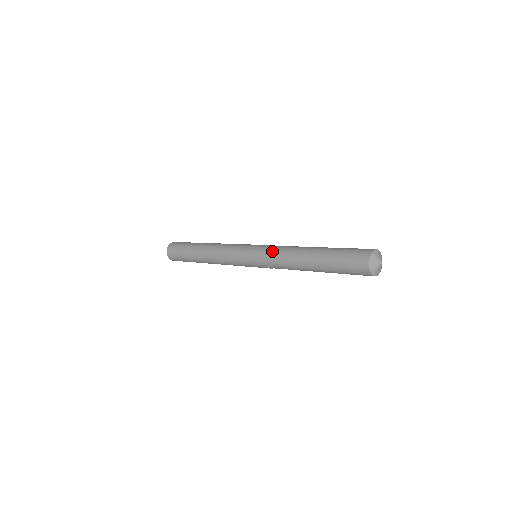
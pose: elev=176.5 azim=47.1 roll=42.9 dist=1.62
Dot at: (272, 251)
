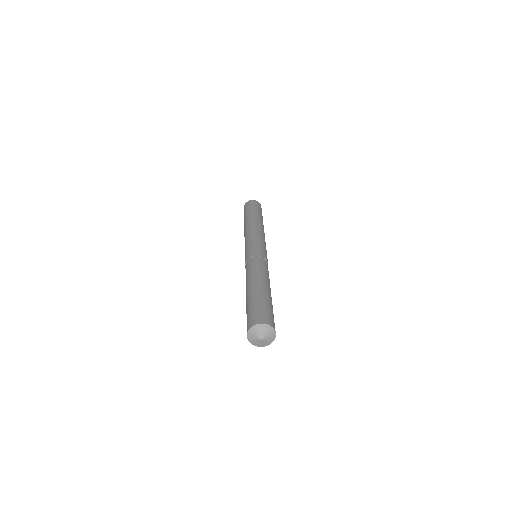
Dot at: (247, 264)
